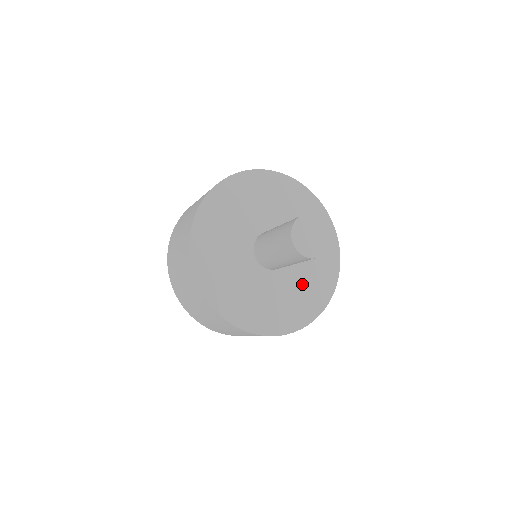
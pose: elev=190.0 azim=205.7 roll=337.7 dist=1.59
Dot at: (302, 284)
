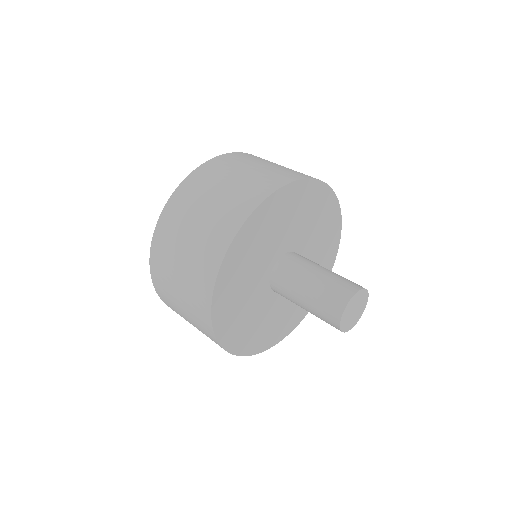
Dot at: (316, 259)
